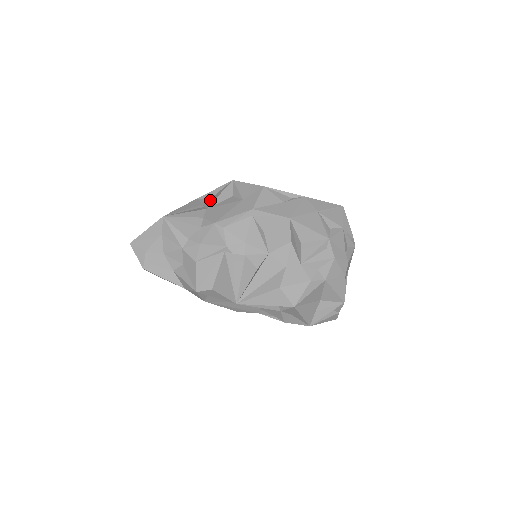
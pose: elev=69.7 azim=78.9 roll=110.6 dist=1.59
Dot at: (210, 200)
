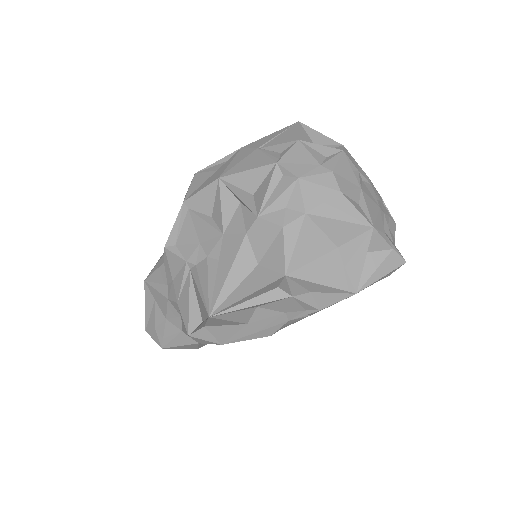
Dot at: occluded
